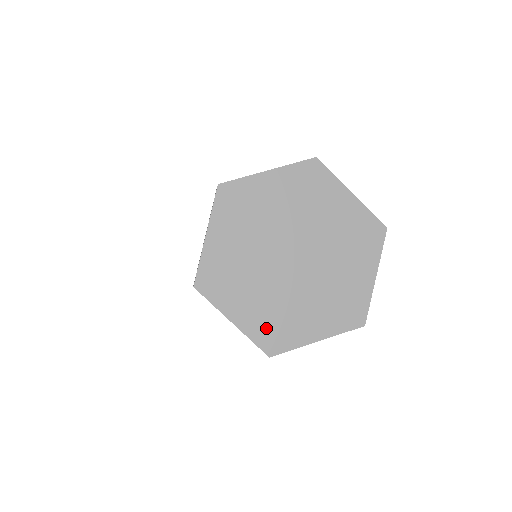
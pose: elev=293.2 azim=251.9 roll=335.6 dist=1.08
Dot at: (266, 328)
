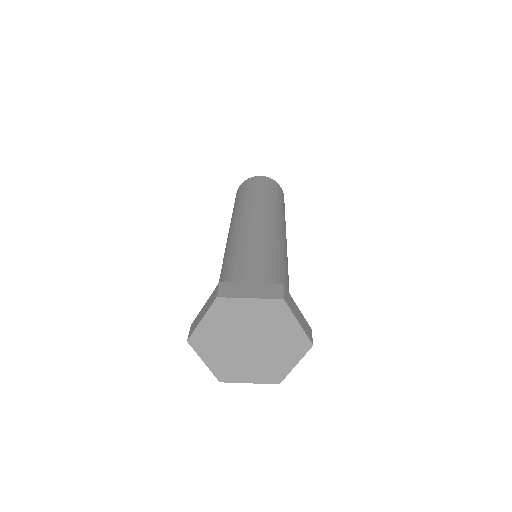
Dot at: (222, 370)
